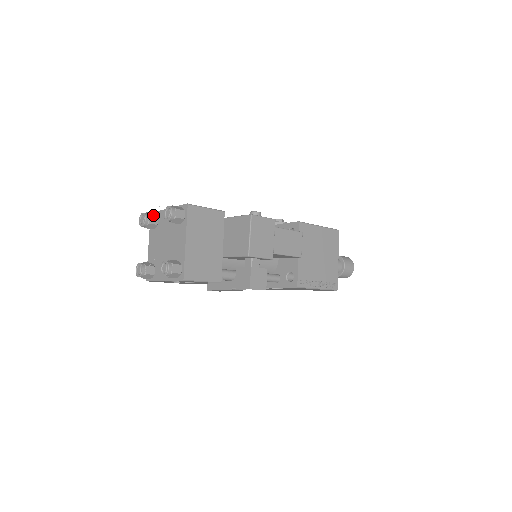
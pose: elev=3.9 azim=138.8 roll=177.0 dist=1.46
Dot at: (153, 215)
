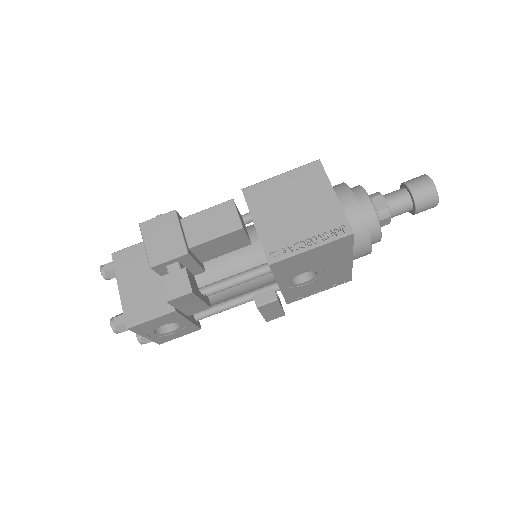
Dot at: occluded
